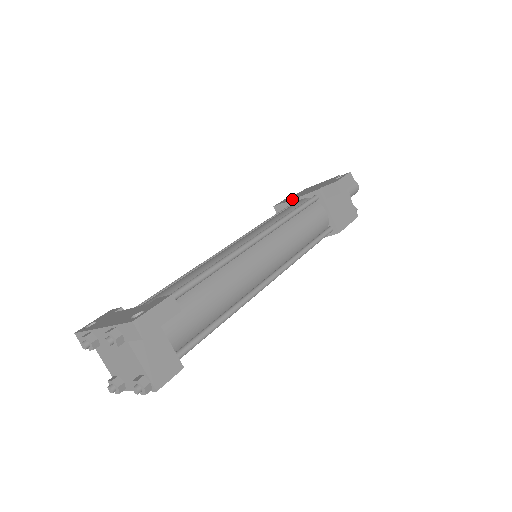
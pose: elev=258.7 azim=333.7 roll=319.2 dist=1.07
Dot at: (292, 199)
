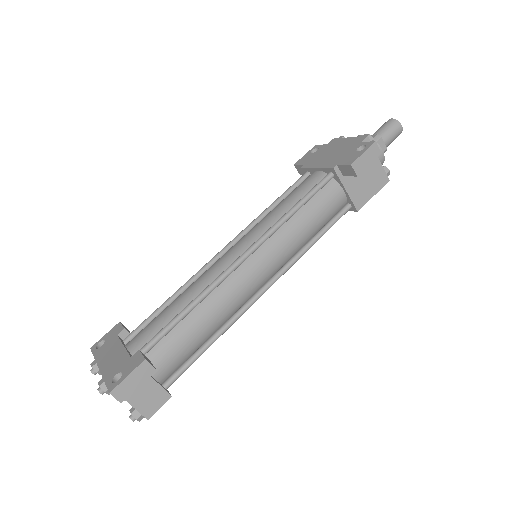
Dot at: (309, 167)
